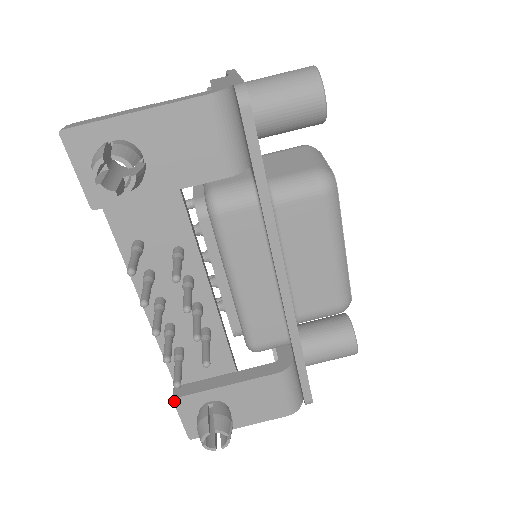
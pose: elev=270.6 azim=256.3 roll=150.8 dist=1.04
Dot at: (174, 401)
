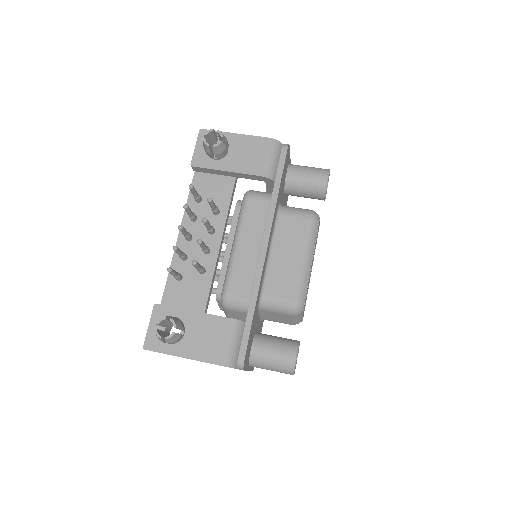
Dot at: (155, 306)
